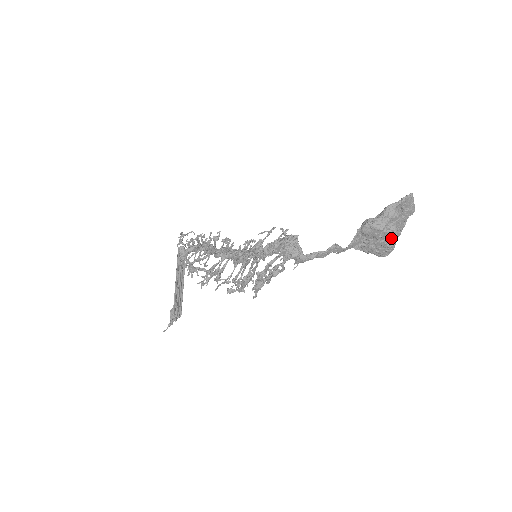
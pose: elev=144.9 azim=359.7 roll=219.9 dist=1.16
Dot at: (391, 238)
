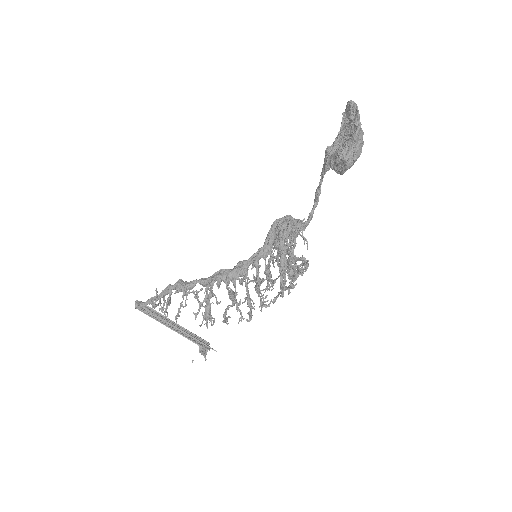
Dot at: occluded
